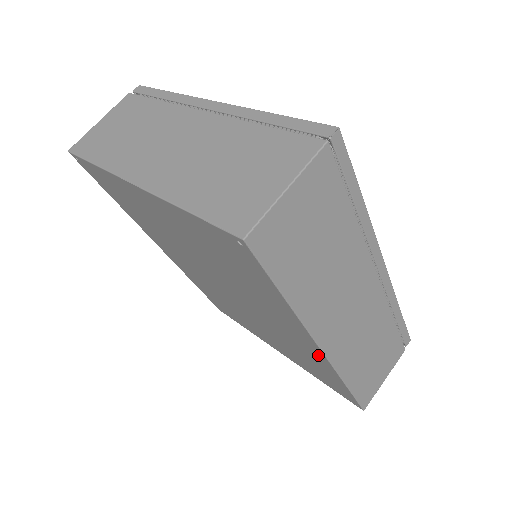
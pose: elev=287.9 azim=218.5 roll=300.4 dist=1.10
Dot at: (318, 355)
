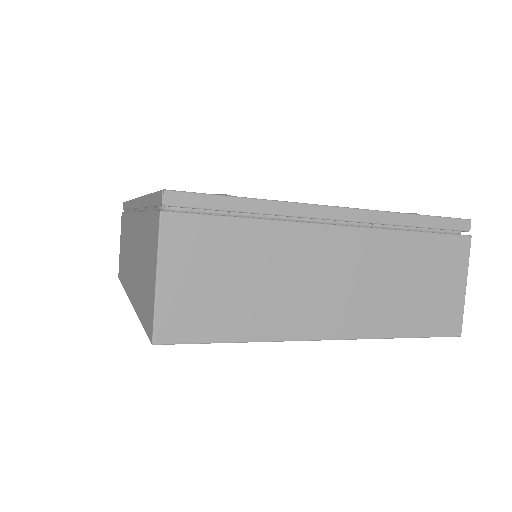
Dot at: occluded
